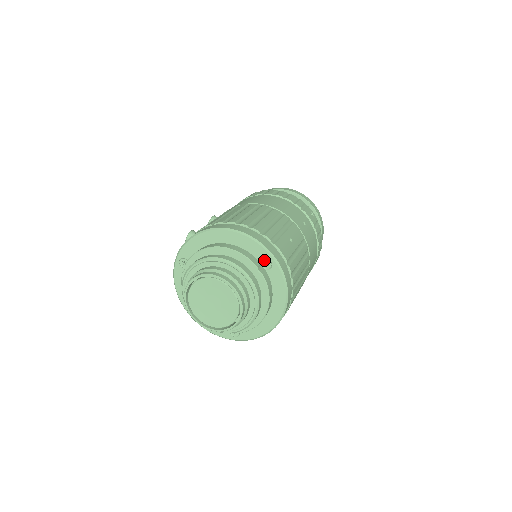
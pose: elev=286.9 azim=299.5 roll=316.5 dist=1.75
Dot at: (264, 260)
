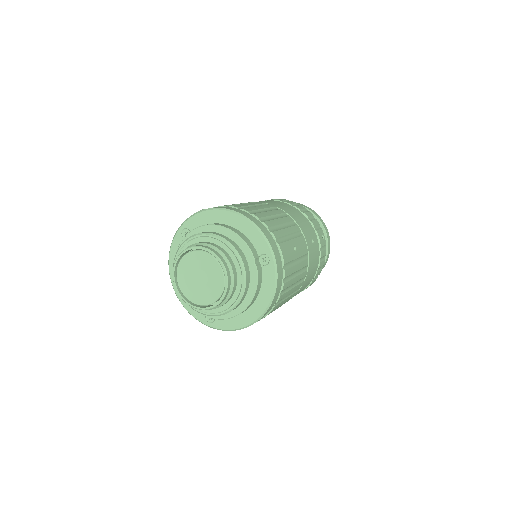
Dot at: (263, 255)
